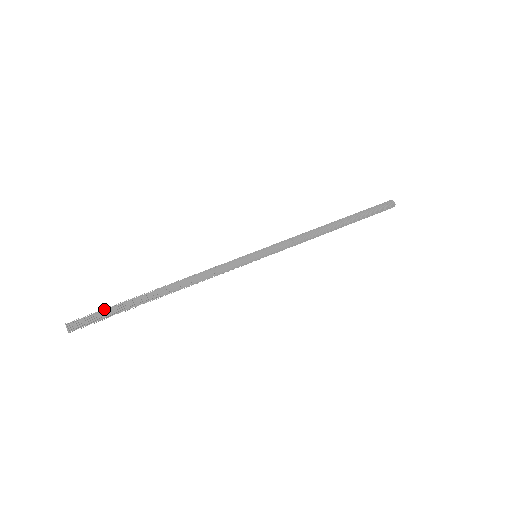
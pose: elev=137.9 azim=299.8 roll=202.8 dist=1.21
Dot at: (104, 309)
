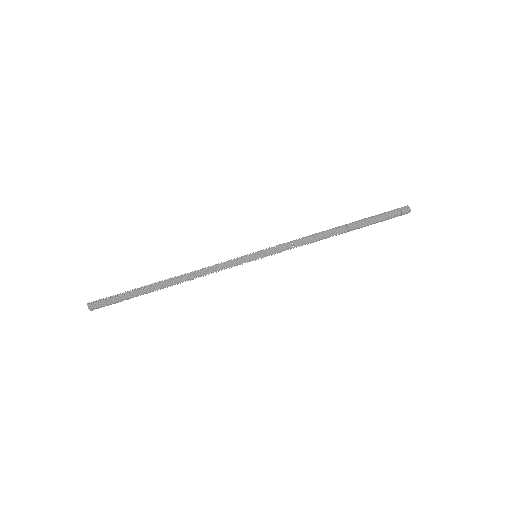
Dot at: (118, 296)
